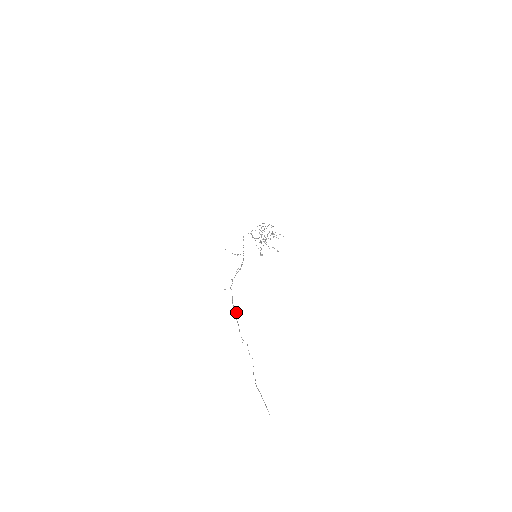
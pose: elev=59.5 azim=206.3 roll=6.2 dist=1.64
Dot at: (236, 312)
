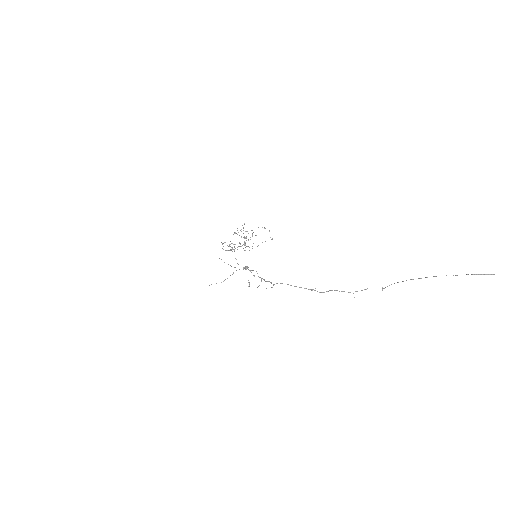
Dot at: (310, 289)
